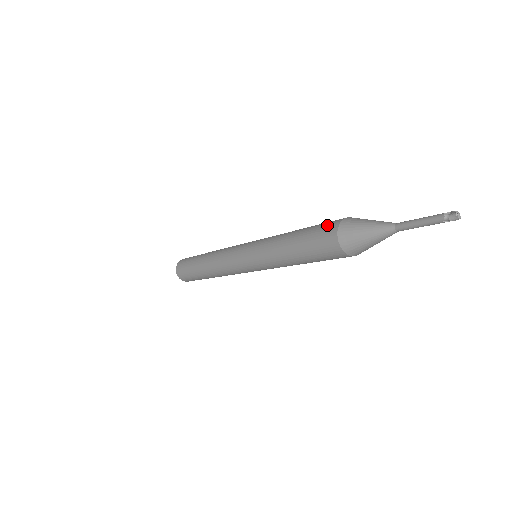
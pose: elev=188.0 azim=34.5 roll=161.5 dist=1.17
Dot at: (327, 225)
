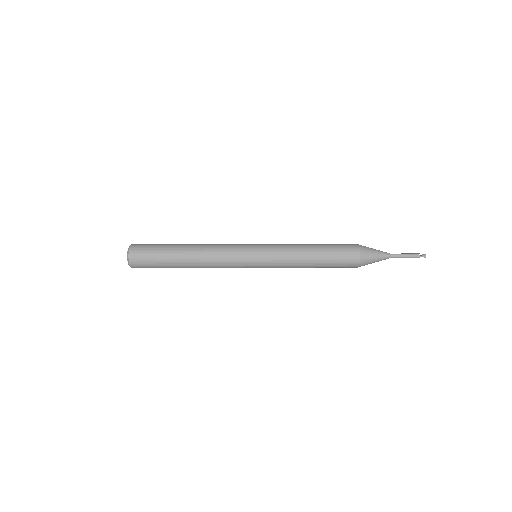
Dot at: (347, 266)
